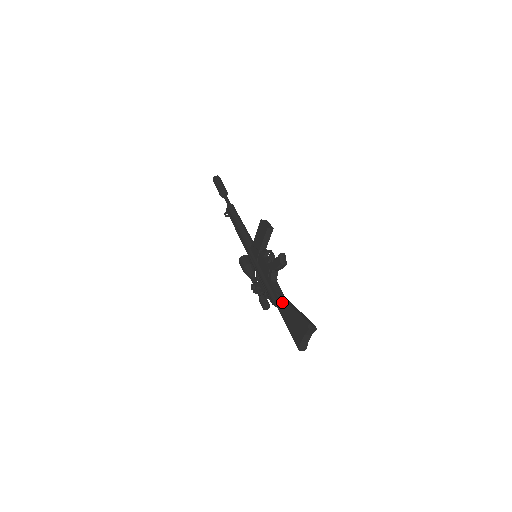
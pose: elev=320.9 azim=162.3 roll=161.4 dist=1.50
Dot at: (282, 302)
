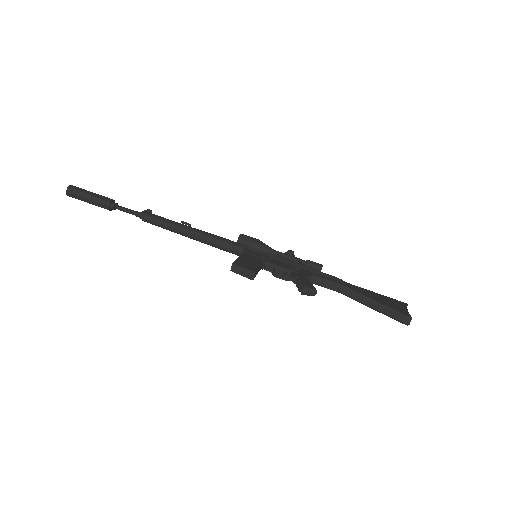
Dot at: occluded
